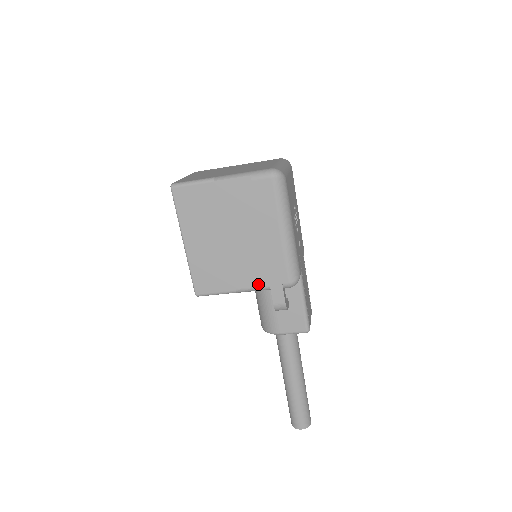
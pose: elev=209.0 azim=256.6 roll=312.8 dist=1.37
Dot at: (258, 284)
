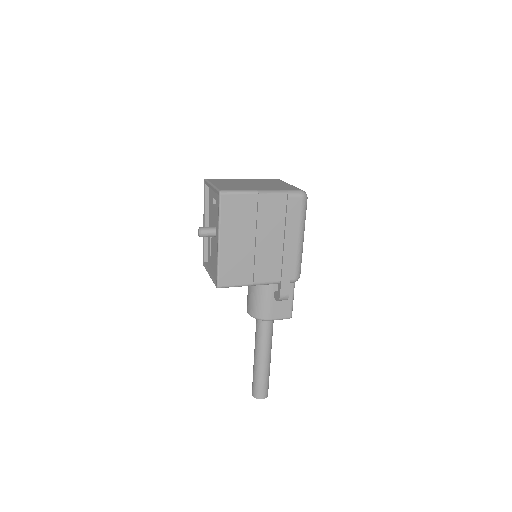
Dot at: (272, 279)
